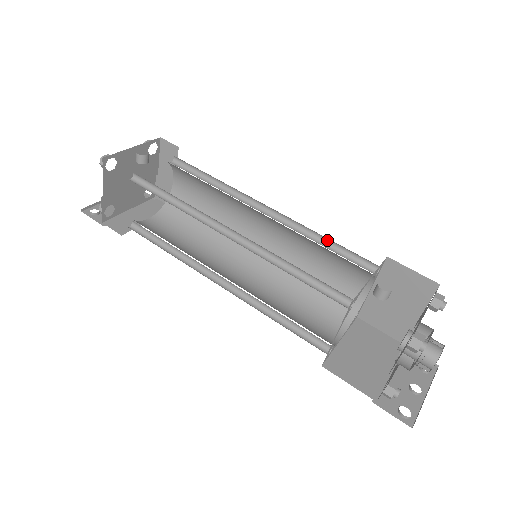
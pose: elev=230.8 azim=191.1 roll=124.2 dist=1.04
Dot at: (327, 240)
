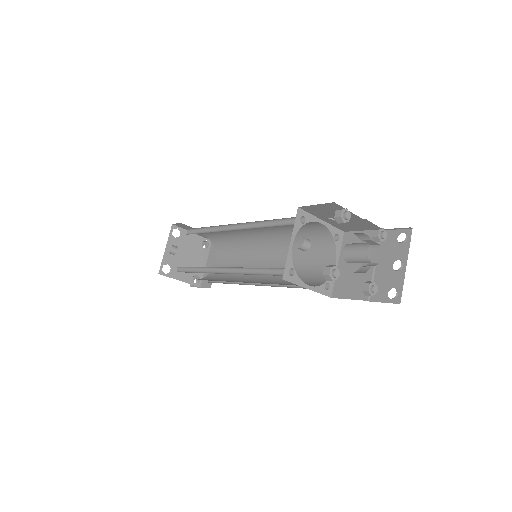
Dot at: (270, 220)
